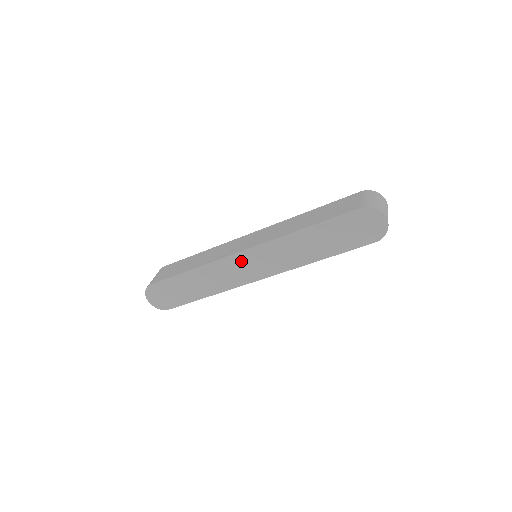
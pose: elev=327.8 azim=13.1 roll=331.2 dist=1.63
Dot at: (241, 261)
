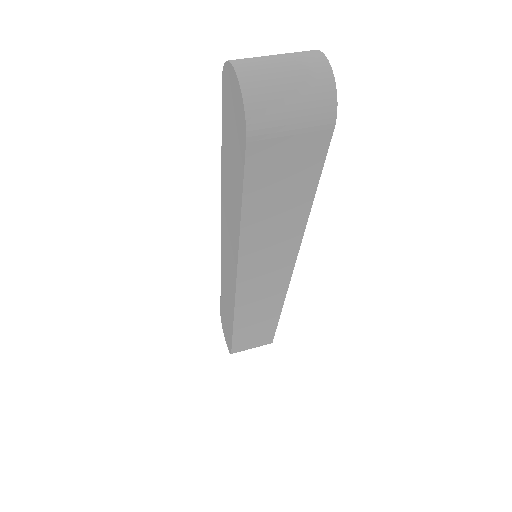
Dot at: (225, 257)
